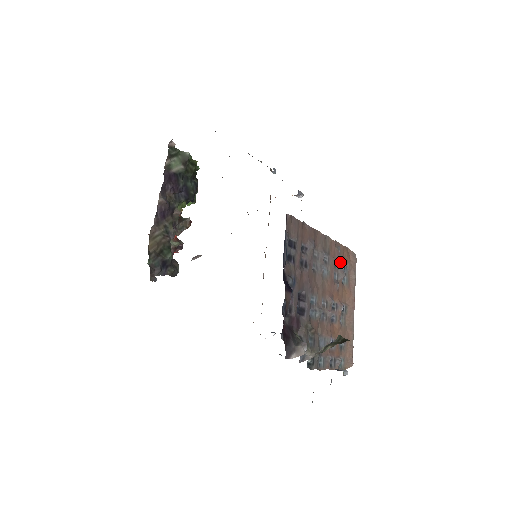
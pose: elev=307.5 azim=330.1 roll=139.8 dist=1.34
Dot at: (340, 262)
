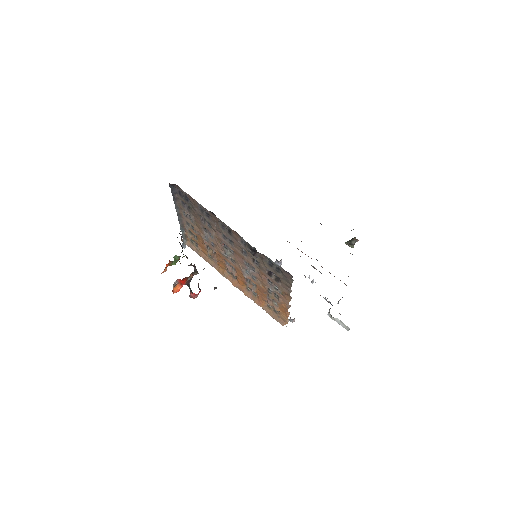
Dot at: occluded
